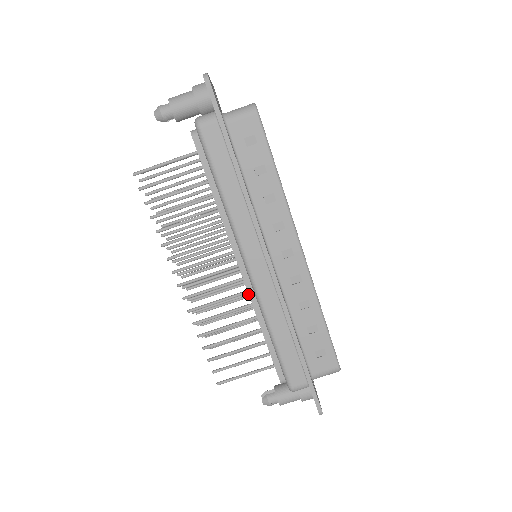
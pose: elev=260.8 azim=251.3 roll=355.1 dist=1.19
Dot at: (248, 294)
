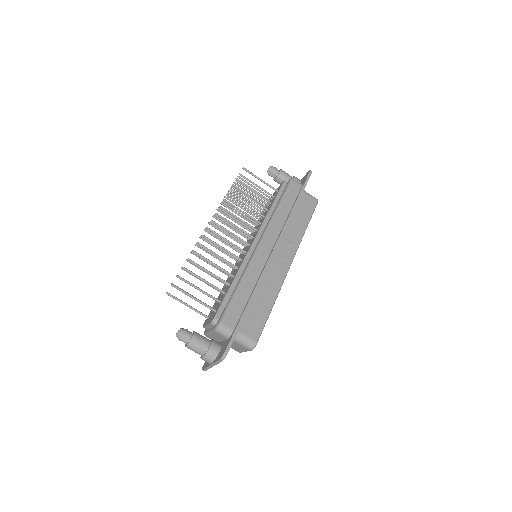
Dot at: occluded
